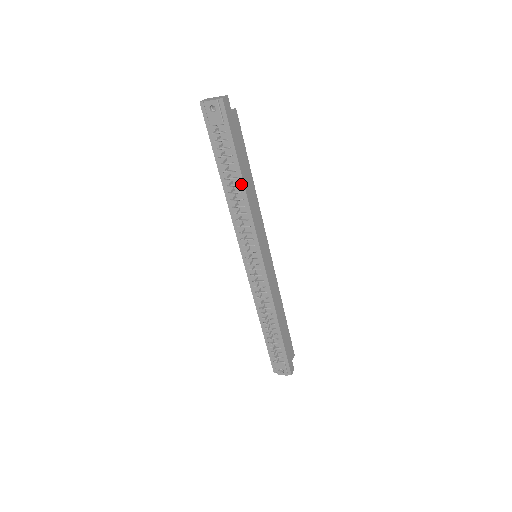
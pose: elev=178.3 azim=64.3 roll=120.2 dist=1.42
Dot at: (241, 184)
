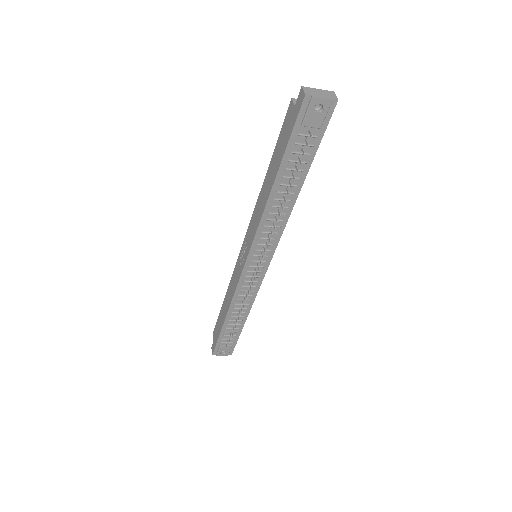
Dot at: (296, 192)
